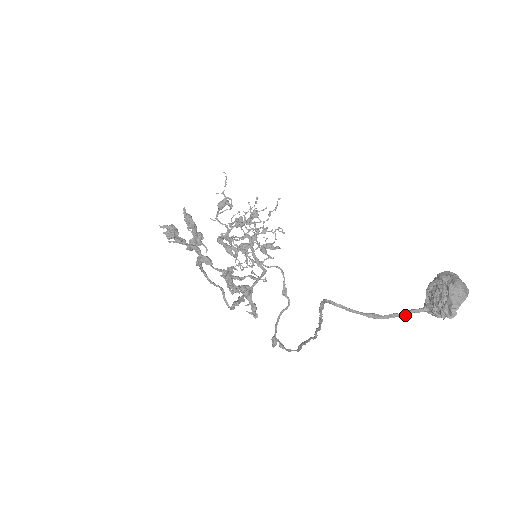
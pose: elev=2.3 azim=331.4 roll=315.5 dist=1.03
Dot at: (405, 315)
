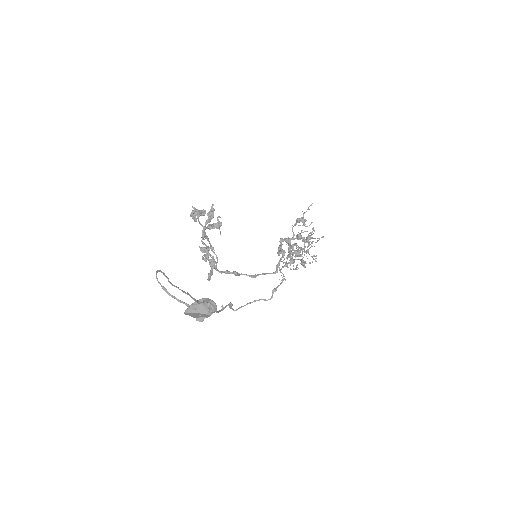
Dot at: (179, 301)
